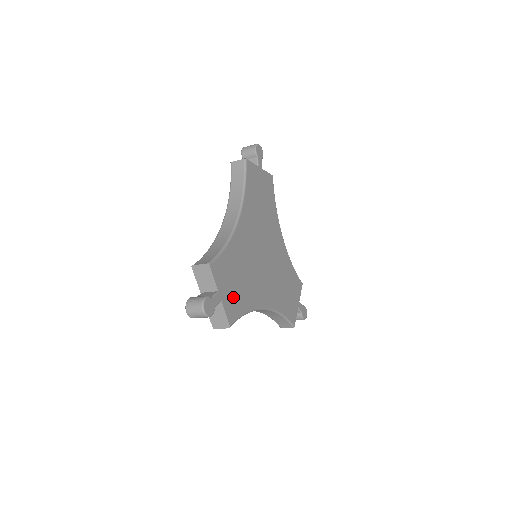
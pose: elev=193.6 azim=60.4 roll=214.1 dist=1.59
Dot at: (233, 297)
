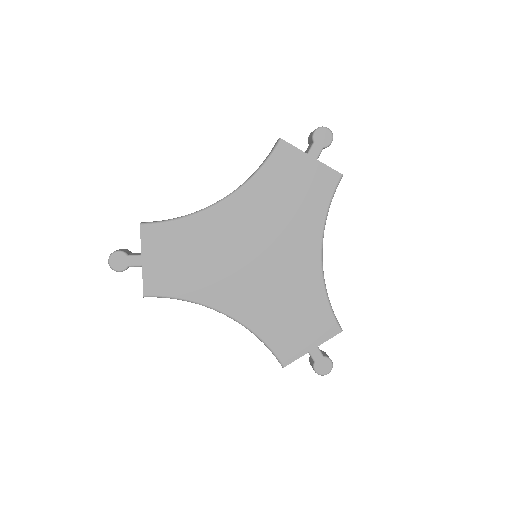
Dot at: (165, 272)
